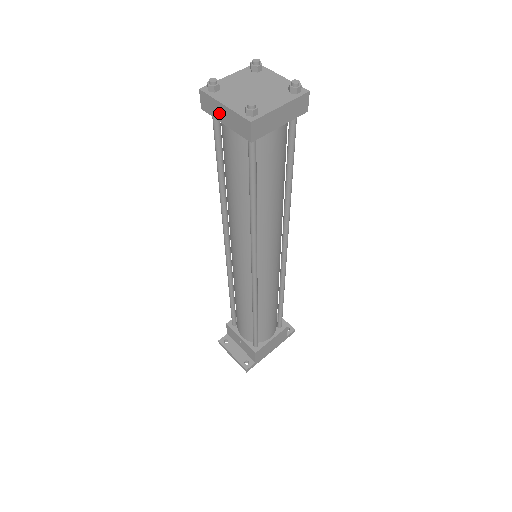
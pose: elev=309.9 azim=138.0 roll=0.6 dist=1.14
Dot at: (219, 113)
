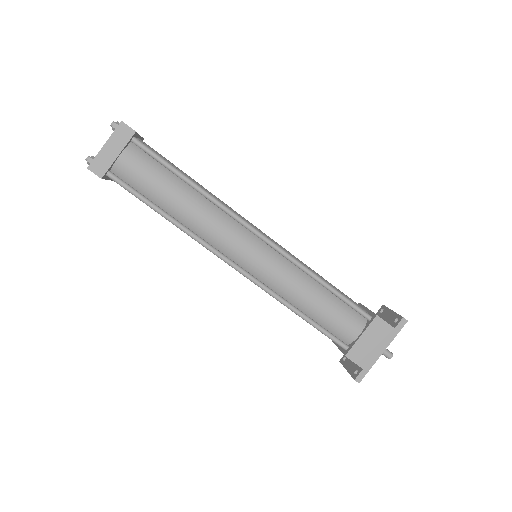
Dot at: occluded
